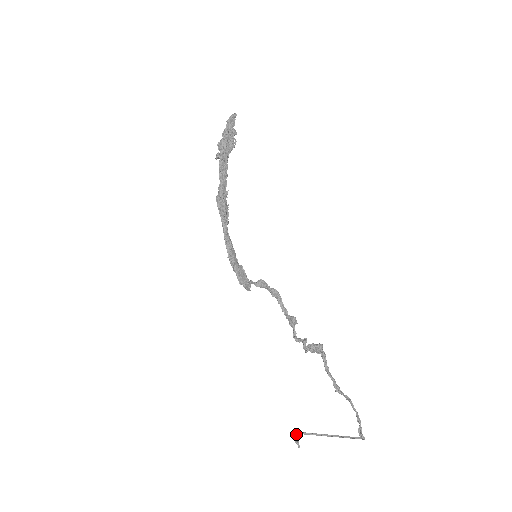
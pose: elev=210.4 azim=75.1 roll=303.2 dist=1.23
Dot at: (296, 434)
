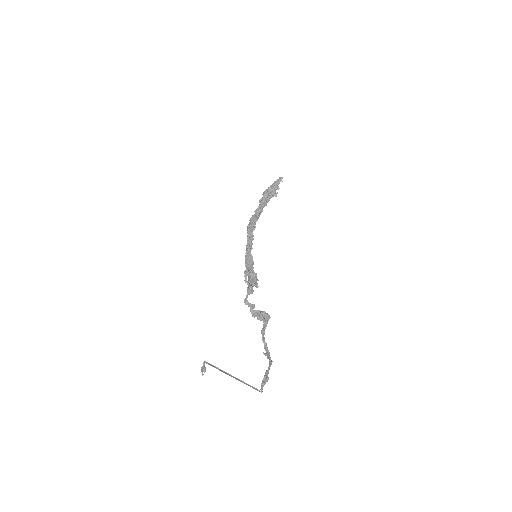
Dot at: (204, 362)
